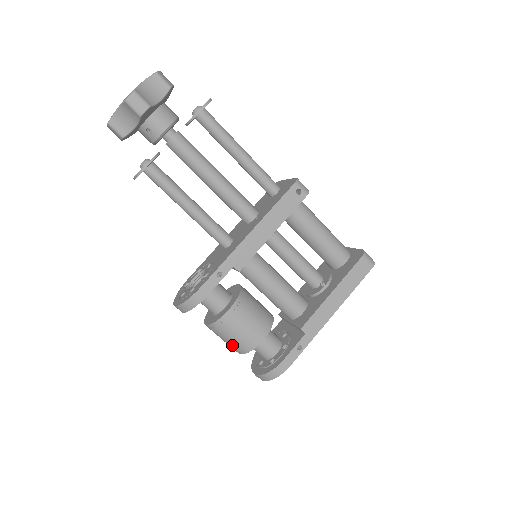
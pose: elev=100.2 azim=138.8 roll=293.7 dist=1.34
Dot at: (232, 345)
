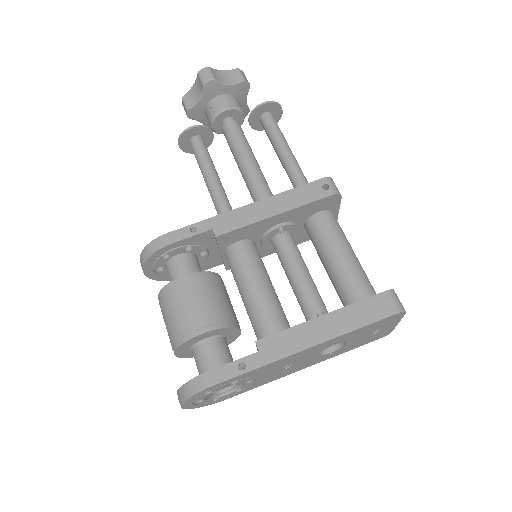
Dot at: (169, 331)
